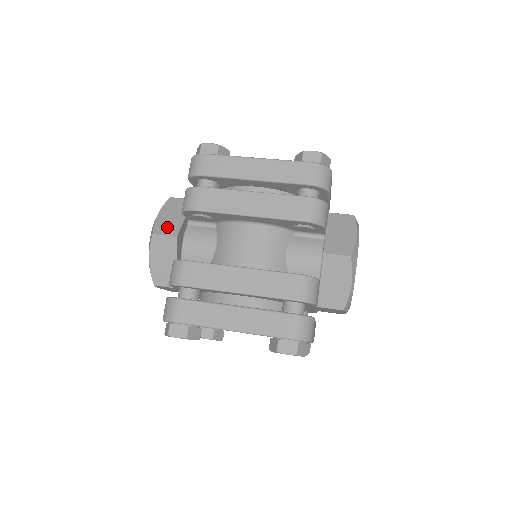
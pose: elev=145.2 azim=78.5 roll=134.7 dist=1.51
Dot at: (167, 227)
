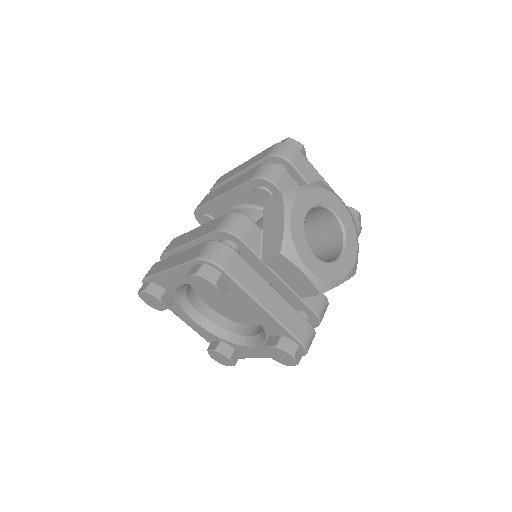
Dot at: occluded
